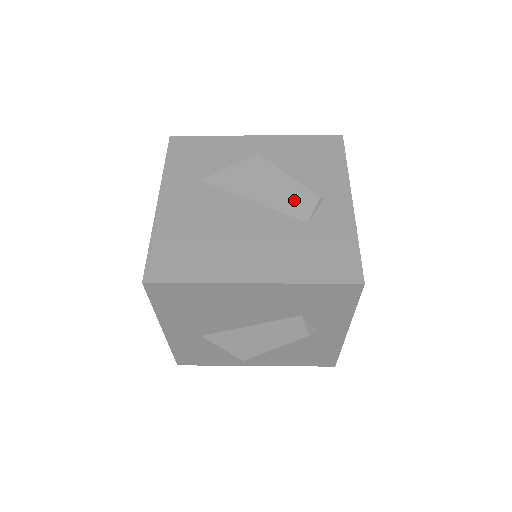
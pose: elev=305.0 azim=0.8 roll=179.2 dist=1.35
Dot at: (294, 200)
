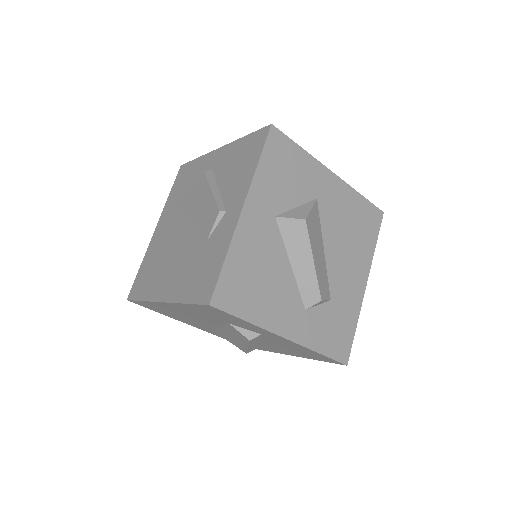
Dot at: (207, 217)
